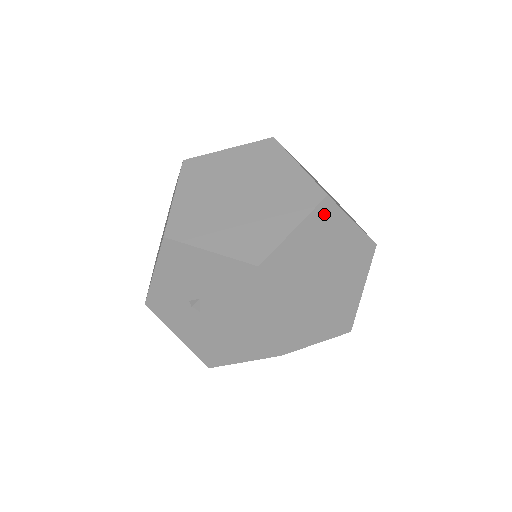
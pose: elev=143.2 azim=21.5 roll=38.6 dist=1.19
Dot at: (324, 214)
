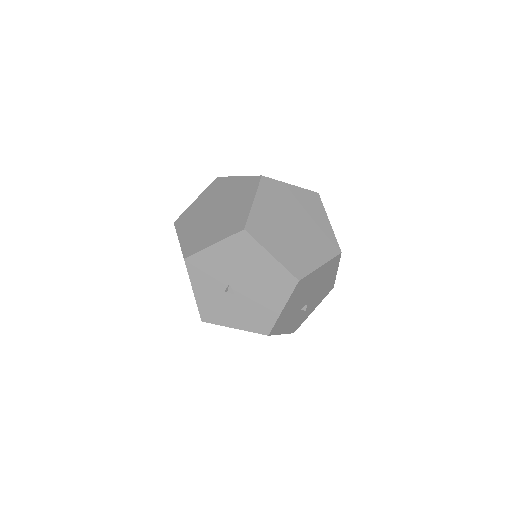
Dot at: (267, 187)
